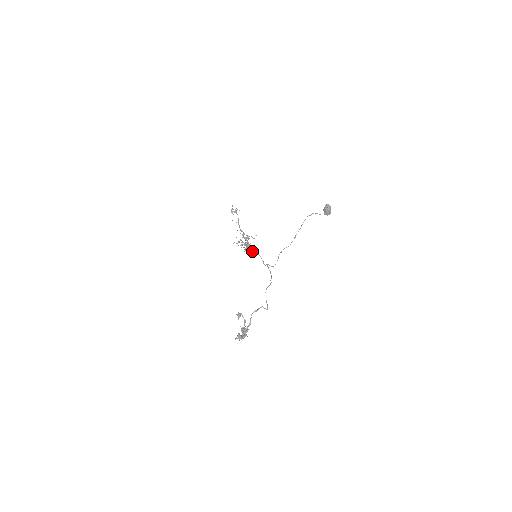
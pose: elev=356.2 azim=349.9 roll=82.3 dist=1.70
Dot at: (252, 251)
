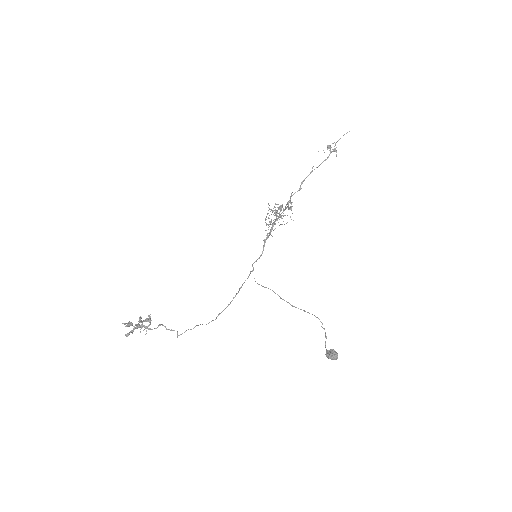
Dot at: (265, 240)
